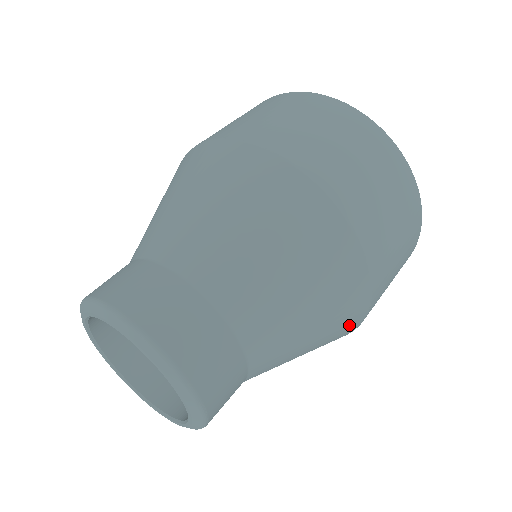
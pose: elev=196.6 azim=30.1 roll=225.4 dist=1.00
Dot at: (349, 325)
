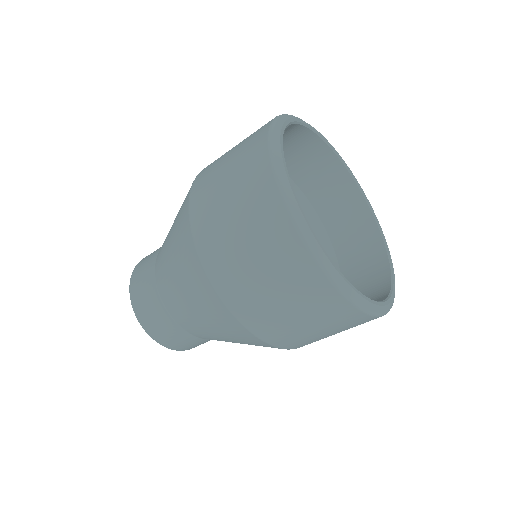
Dot at: occluded
